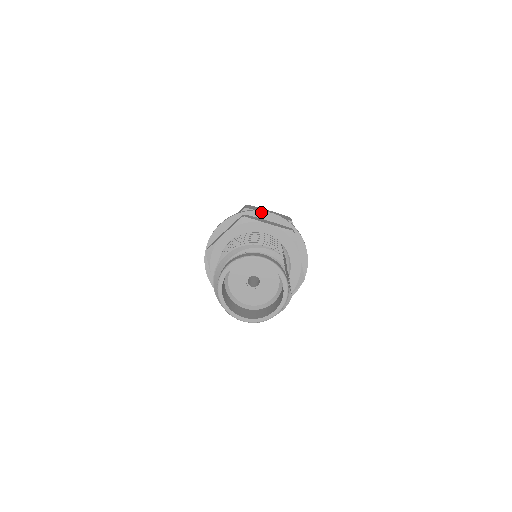
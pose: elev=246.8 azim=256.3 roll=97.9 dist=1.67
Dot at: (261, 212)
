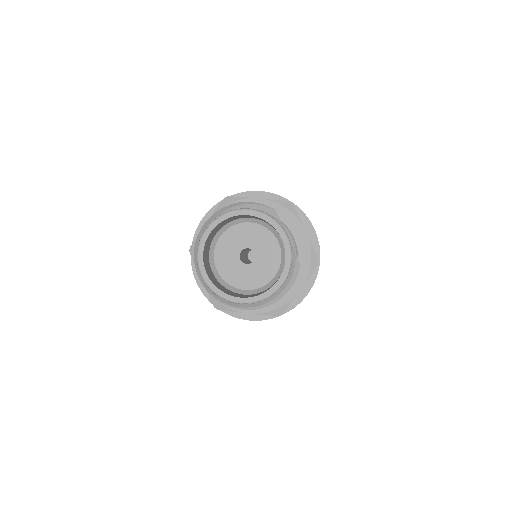
Dot at: (249, 193)
